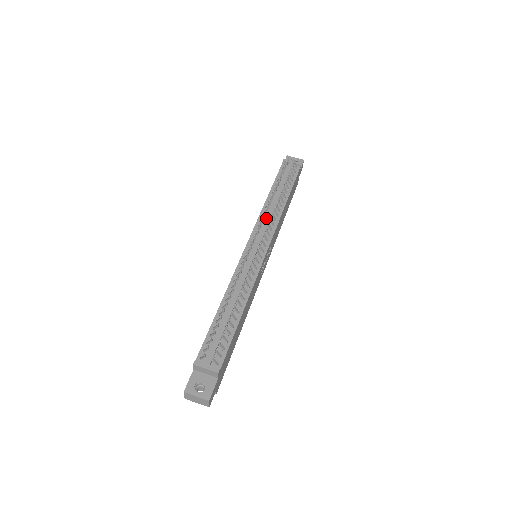
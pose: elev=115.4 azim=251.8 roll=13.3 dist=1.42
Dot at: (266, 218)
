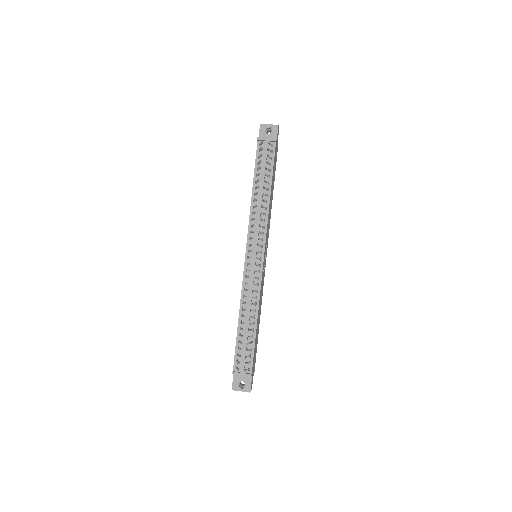
Dot at: (256, 222)
